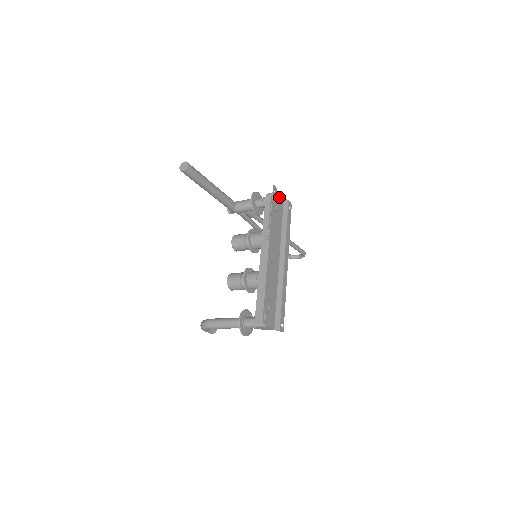
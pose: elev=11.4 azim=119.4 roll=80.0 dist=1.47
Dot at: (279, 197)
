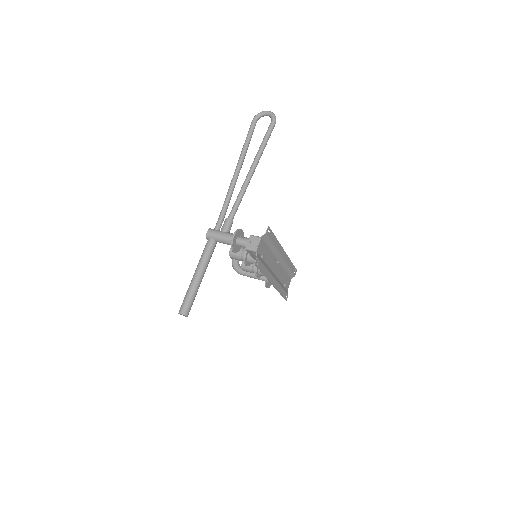
Dot at: (259, 247)
